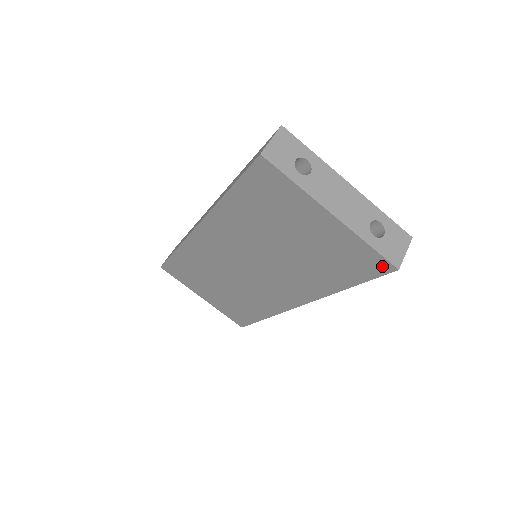
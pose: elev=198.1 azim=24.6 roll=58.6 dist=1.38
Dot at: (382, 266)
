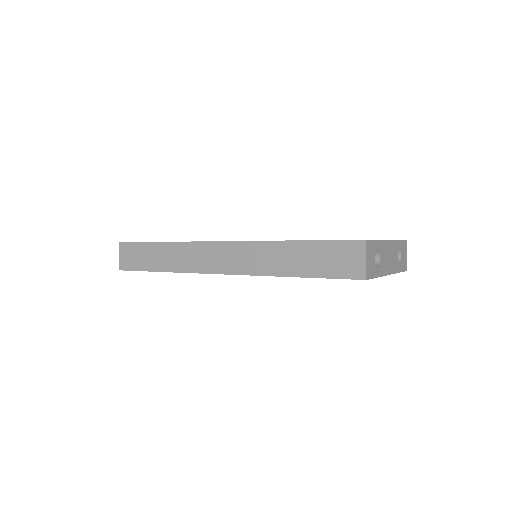
Dot at: occluded
